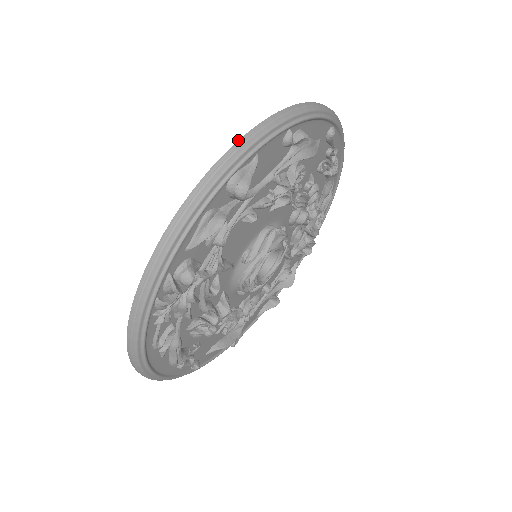
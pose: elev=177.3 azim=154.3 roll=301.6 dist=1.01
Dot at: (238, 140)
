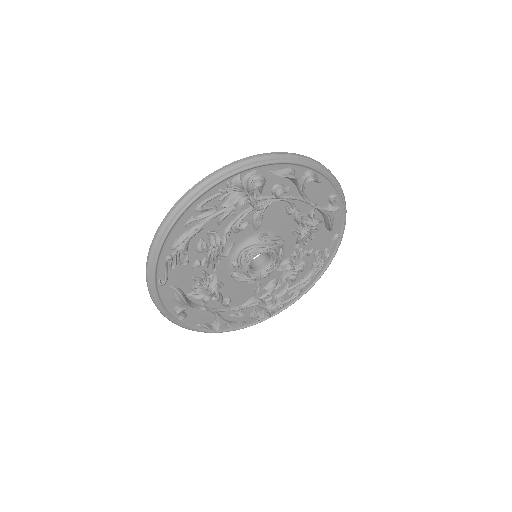
Dot at: (323, 165)
